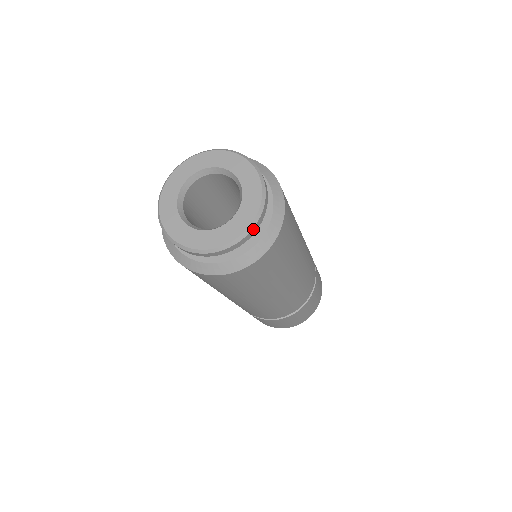
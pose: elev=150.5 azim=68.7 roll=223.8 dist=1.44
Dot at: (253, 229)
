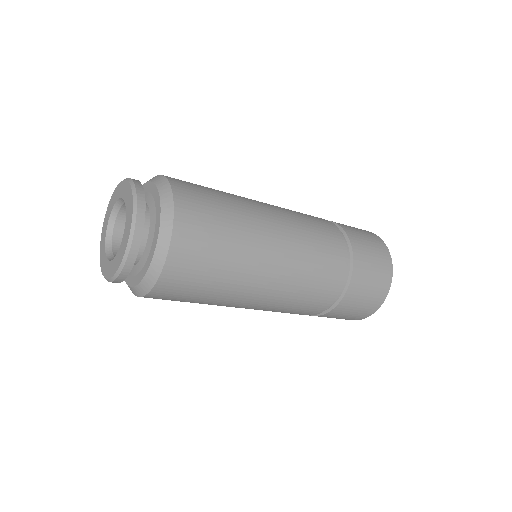
Dot at: (134, 240)
